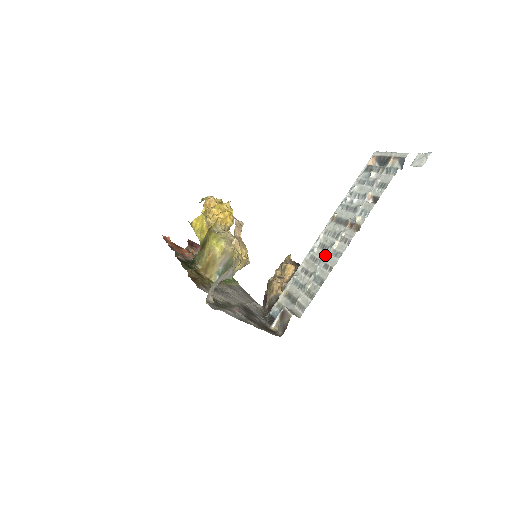
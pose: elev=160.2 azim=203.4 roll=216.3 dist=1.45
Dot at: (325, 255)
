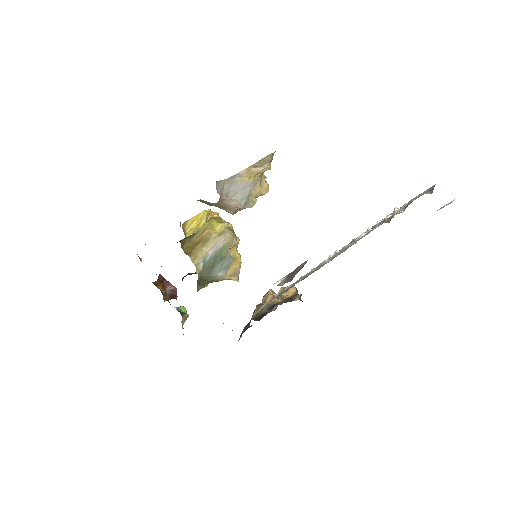
Dot at: occluded
